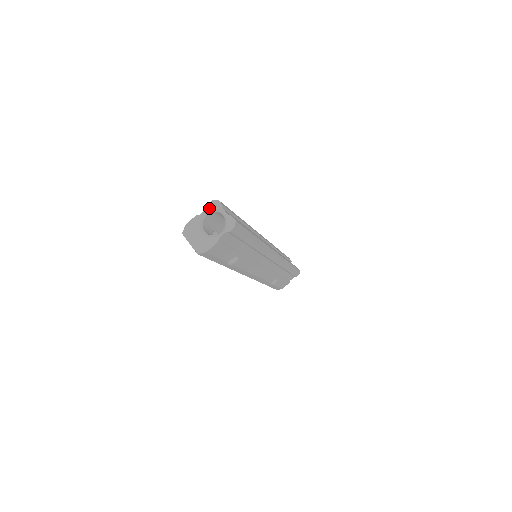
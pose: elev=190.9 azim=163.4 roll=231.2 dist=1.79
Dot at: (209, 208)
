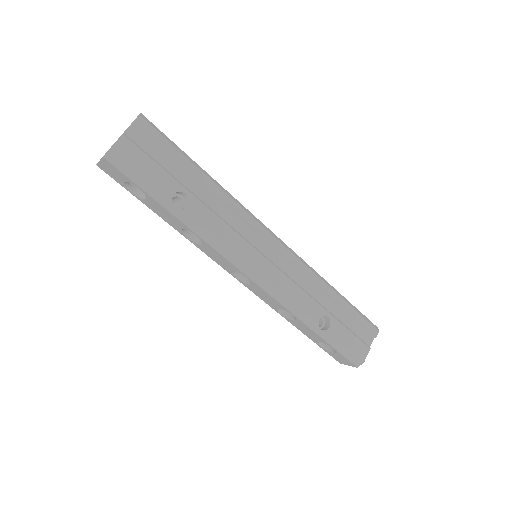
Dot at: occluded
